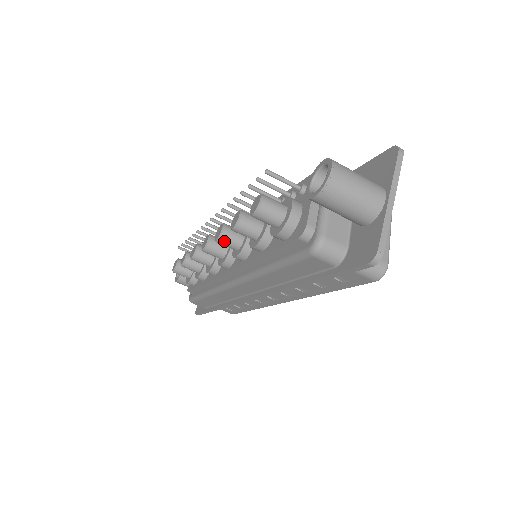
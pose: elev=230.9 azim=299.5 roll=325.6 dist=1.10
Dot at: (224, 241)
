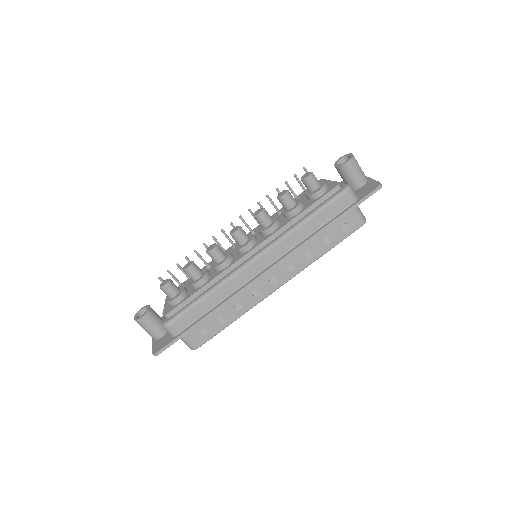
Dot at: (265, 214)
